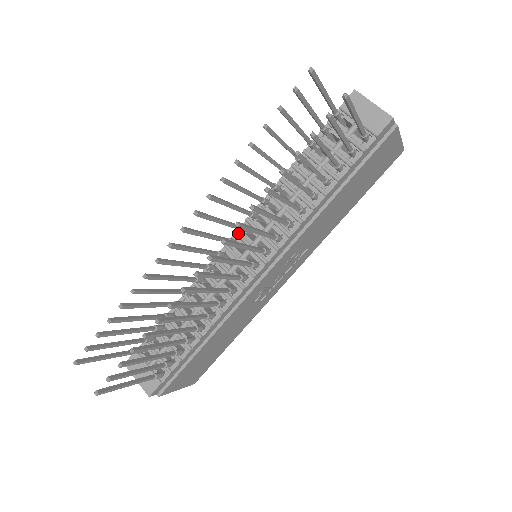
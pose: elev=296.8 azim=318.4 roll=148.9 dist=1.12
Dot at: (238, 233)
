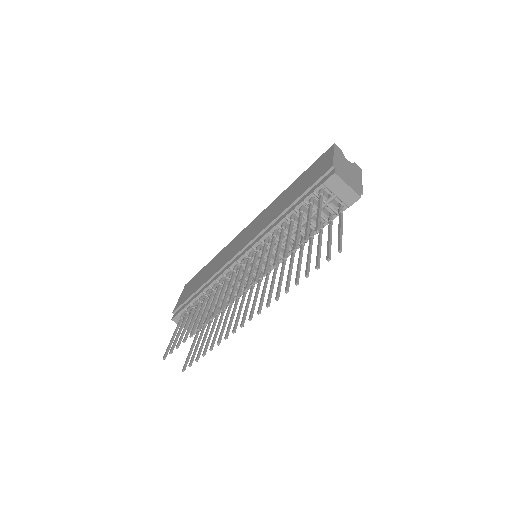
Dot at: (246, 255)
